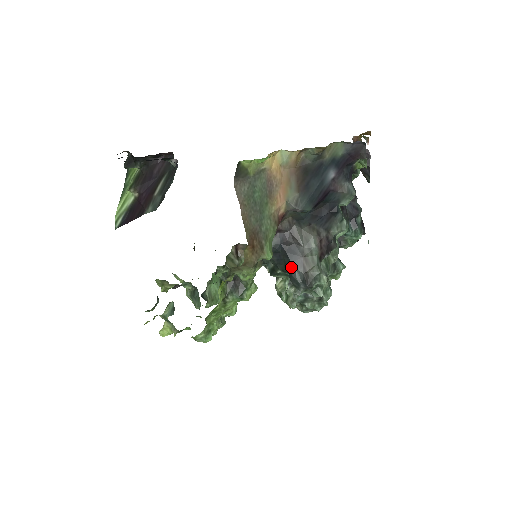
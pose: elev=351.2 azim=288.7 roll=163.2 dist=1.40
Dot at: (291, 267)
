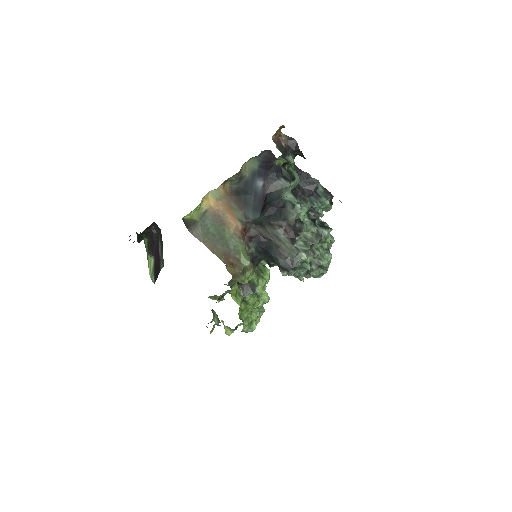
Dot at: (274, 259)
